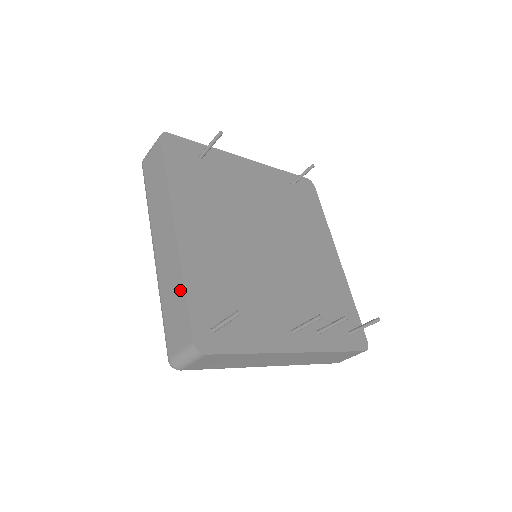
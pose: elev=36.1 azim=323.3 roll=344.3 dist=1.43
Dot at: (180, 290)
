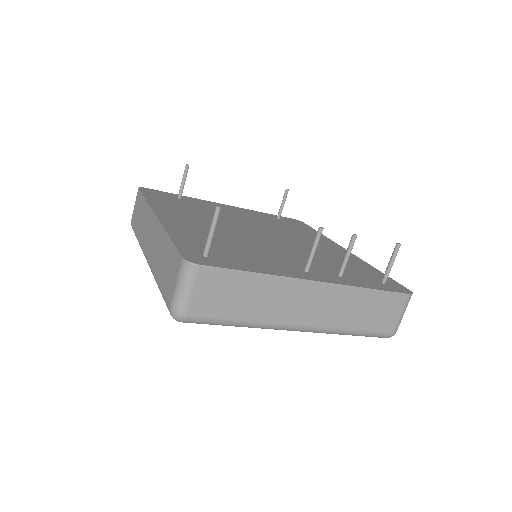
Dot at: (166, 243)
